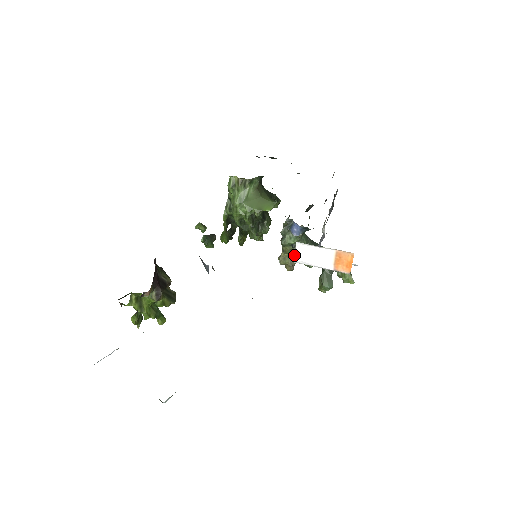
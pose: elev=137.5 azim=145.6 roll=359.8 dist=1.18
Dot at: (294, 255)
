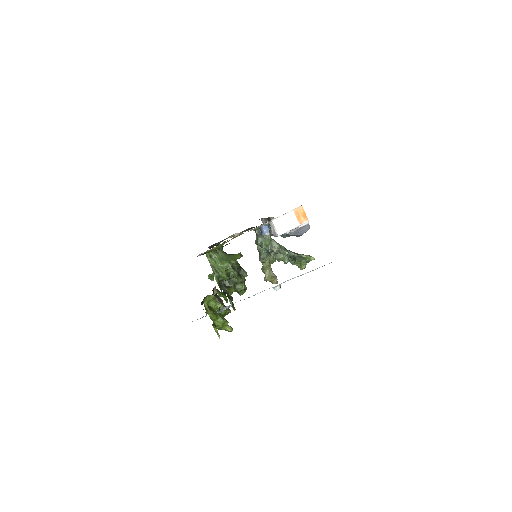
Dot at: (276, 231)
